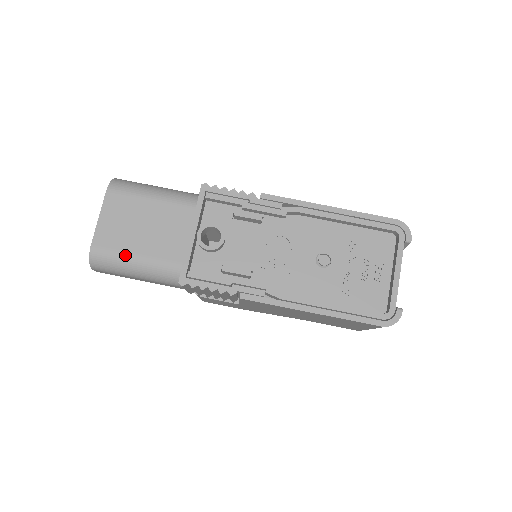
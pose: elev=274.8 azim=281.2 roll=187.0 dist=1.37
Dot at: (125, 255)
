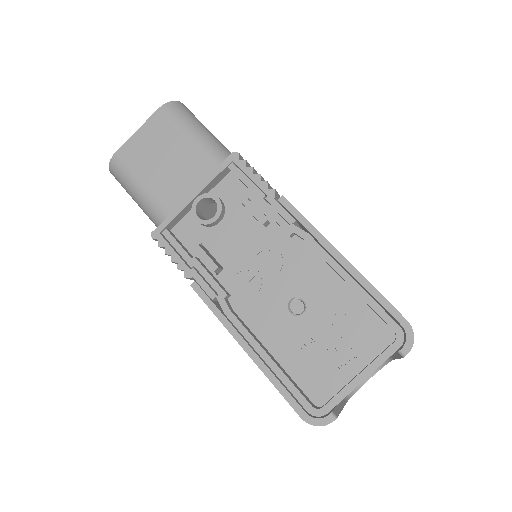
Dot at: (135, 178)
